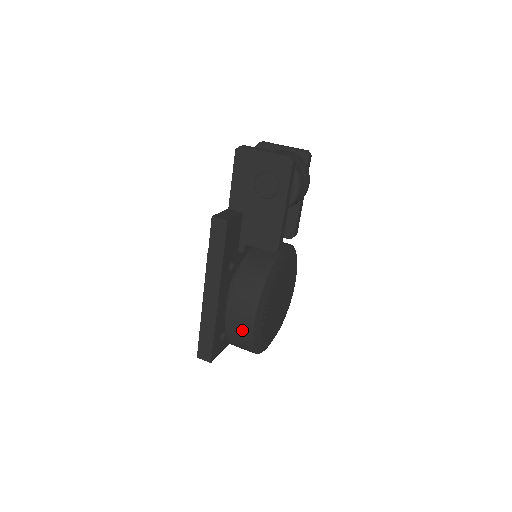
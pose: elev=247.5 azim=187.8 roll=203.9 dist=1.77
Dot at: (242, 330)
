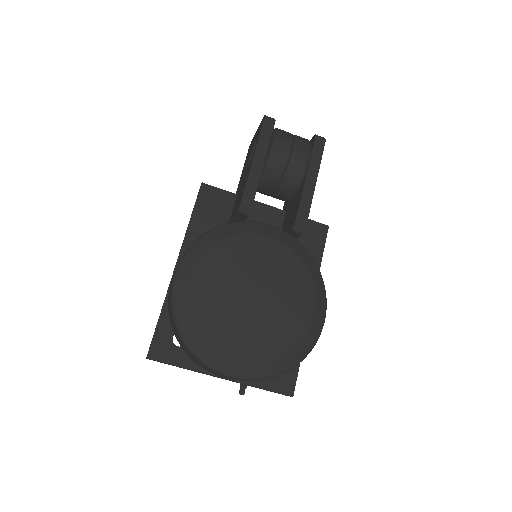
Dot at: occluded
